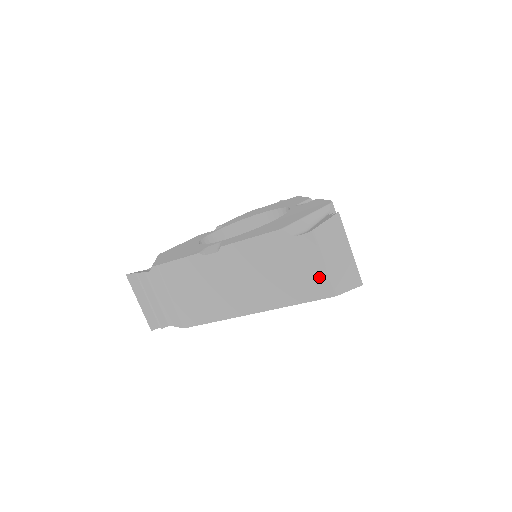
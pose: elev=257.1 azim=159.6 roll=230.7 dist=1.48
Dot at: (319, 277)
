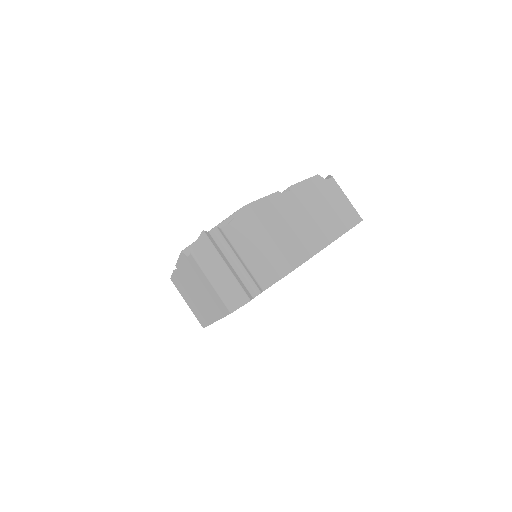
Dot at: (215, 295)
